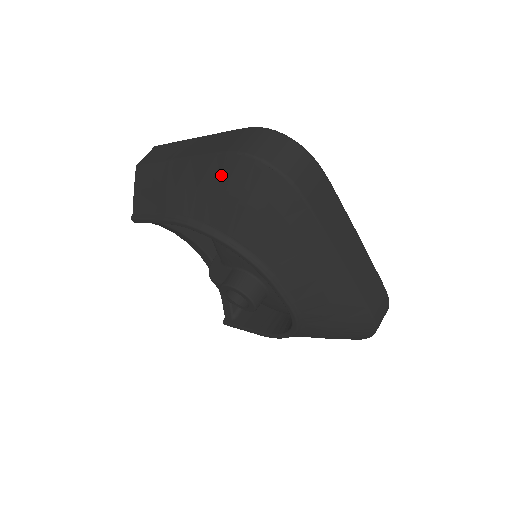
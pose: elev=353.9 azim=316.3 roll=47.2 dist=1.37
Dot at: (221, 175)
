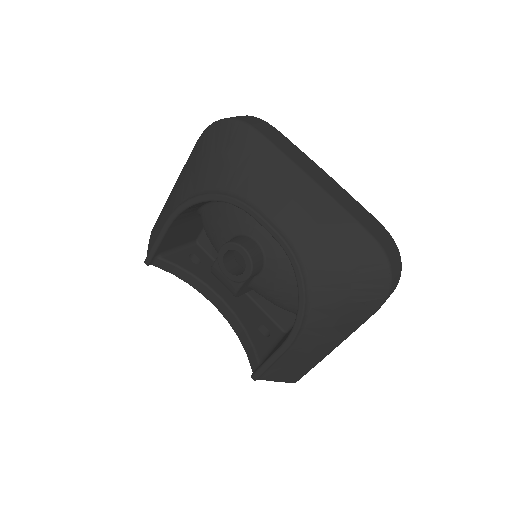
Dot at: (197, 153)
